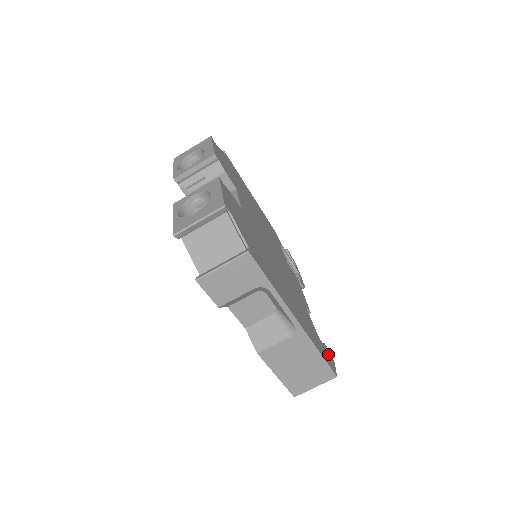
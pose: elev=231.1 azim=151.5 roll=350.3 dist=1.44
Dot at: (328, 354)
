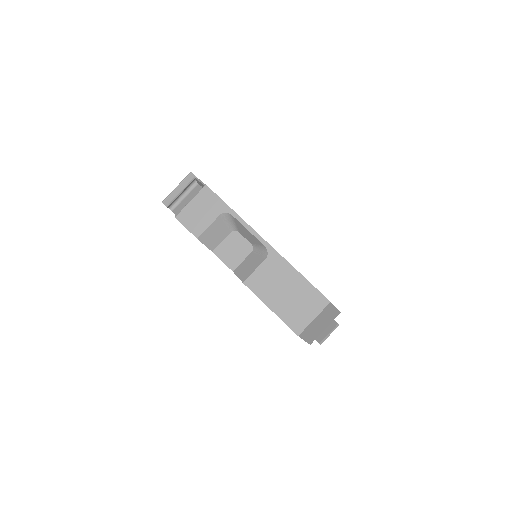
Dot at: occluded
